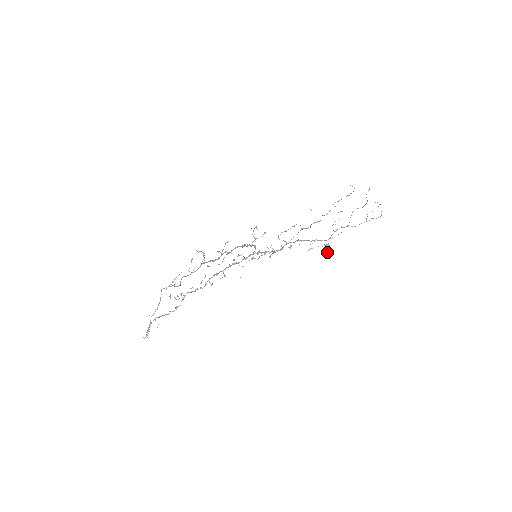
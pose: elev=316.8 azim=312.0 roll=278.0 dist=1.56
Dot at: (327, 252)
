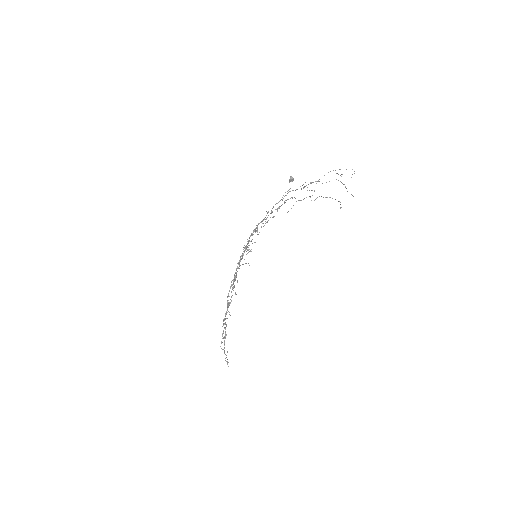
Dot at: occluded
